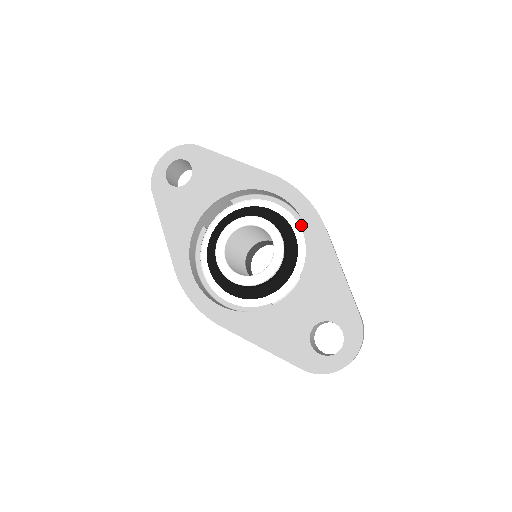
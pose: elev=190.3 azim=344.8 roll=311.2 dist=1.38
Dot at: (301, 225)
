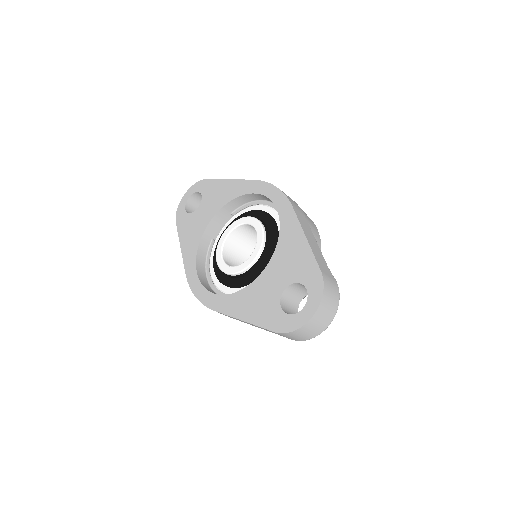
Dot at: occluded
